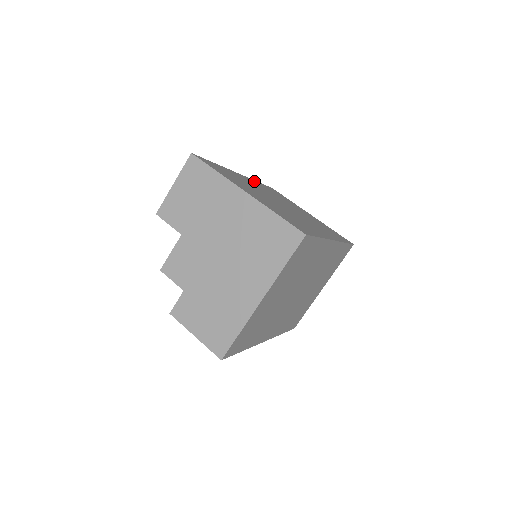
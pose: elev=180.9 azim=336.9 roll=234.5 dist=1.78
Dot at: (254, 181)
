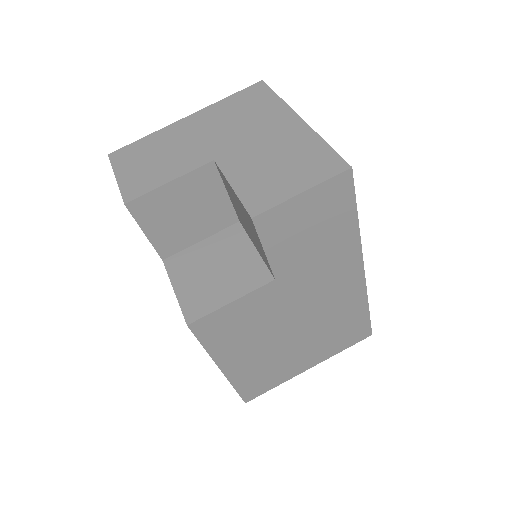
Dot at: occluded
